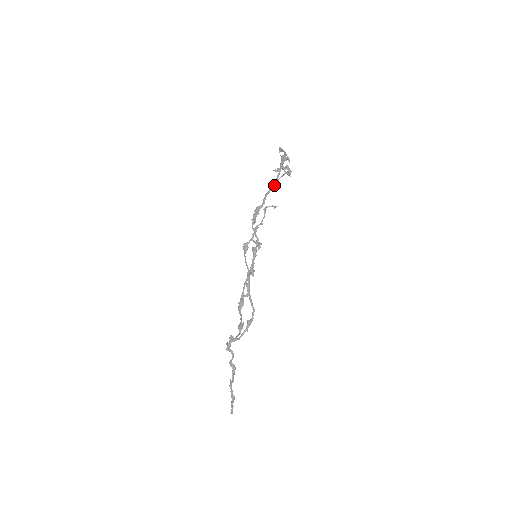
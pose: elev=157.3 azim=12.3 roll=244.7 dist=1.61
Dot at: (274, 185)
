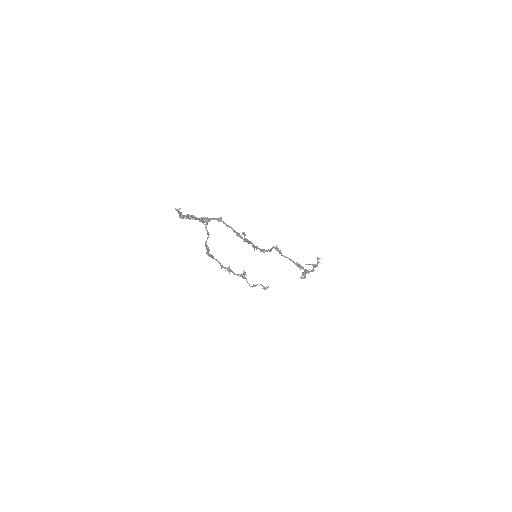
Dot at: (297, 263)
